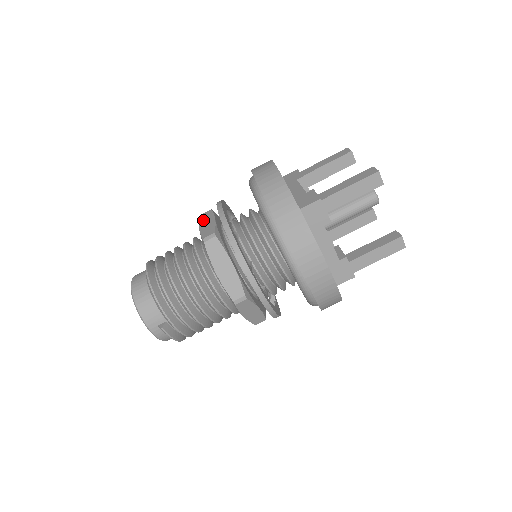
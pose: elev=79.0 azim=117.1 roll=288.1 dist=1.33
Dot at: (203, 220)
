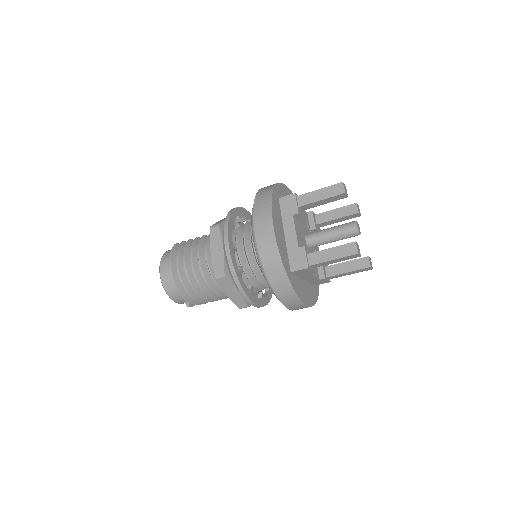
Dot at: (213, 242)
